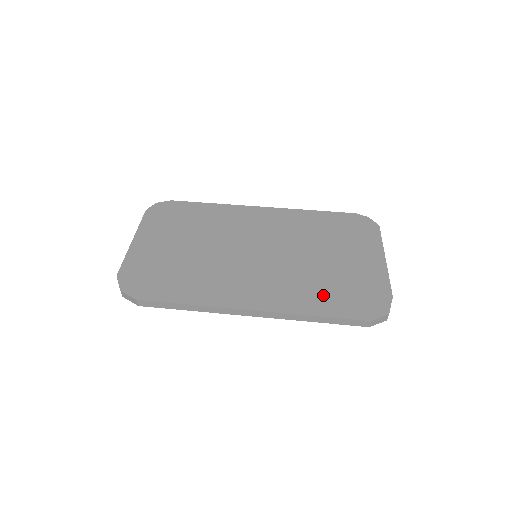
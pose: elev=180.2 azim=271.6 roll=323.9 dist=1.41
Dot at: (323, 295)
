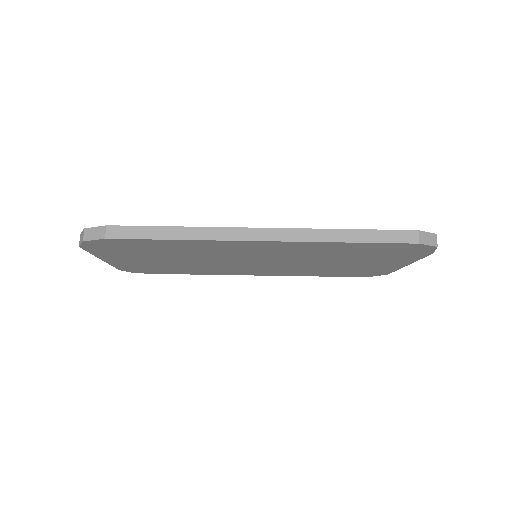
Dot at: occluded
